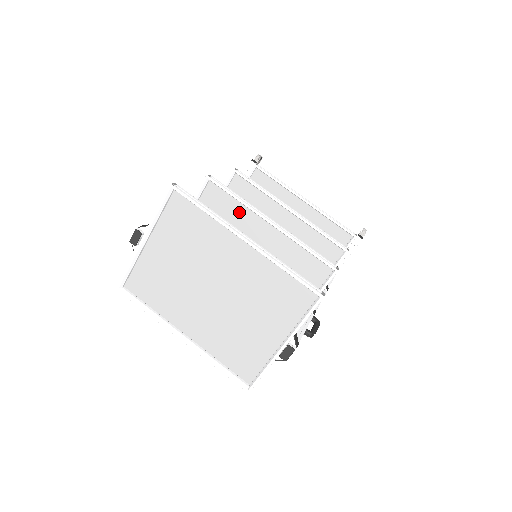
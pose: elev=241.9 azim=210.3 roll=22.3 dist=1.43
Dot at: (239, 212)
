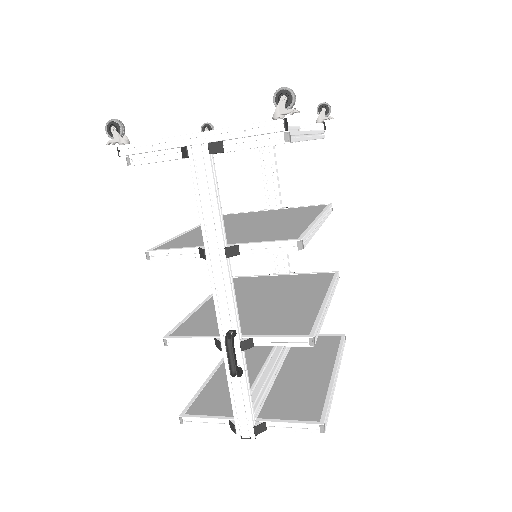
Dot at: (306, 314)
